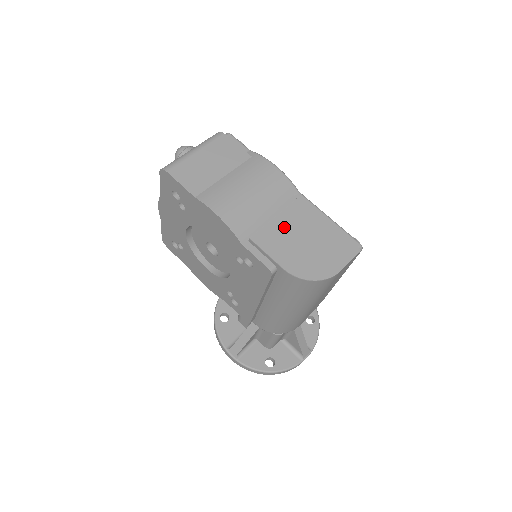
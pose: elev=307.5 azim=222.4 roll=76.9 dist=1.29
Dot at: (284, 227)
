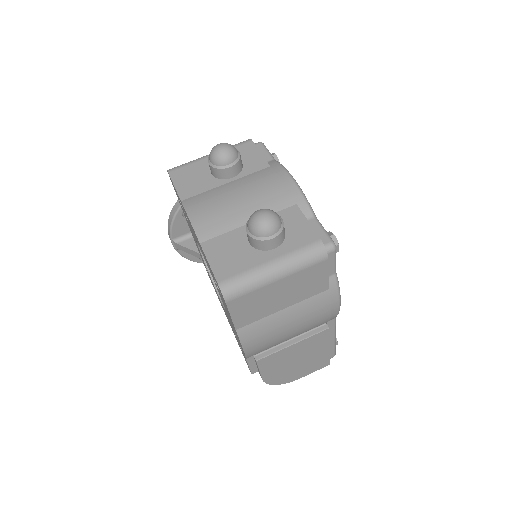
Dot at: (292, 352)
